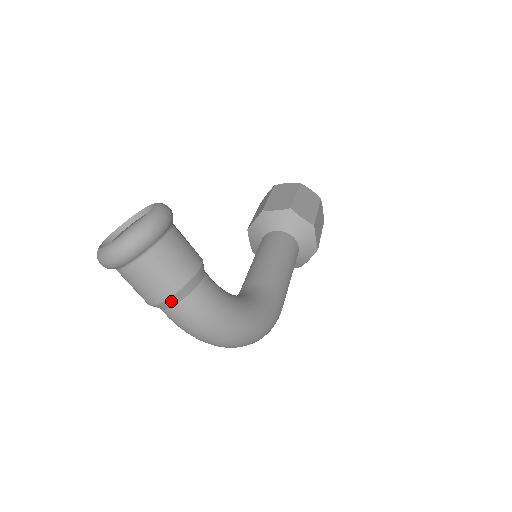
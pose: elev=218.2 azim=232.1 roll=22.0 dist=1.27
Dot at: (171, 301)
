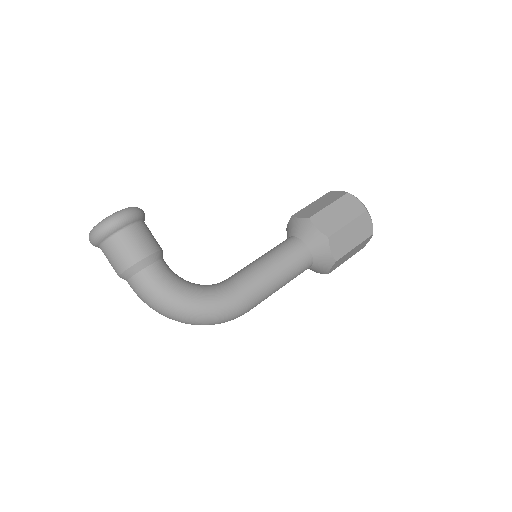
Dot at: (124, 277)
